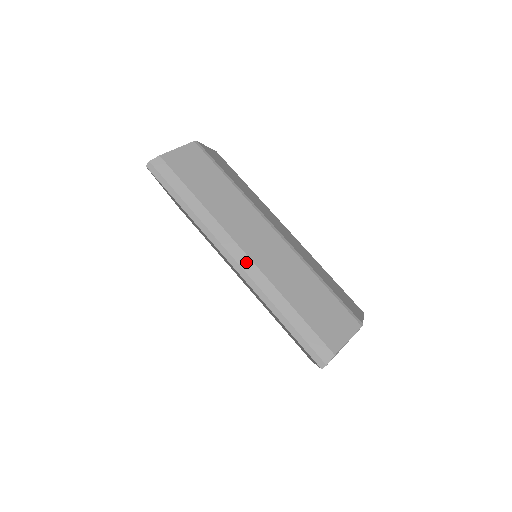
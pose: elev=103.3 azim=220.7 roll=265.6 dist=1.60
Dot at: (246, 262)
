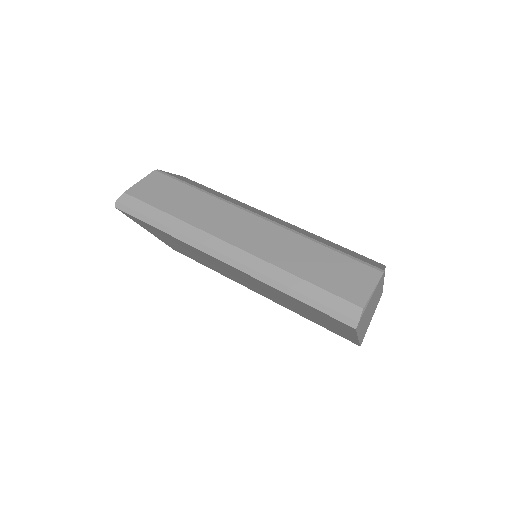
Dot at: (237, 254)
